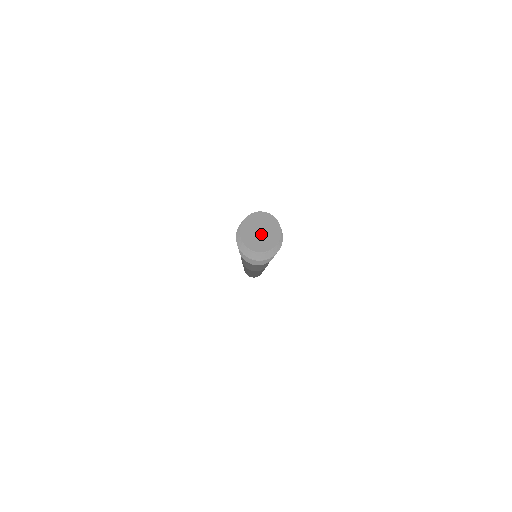
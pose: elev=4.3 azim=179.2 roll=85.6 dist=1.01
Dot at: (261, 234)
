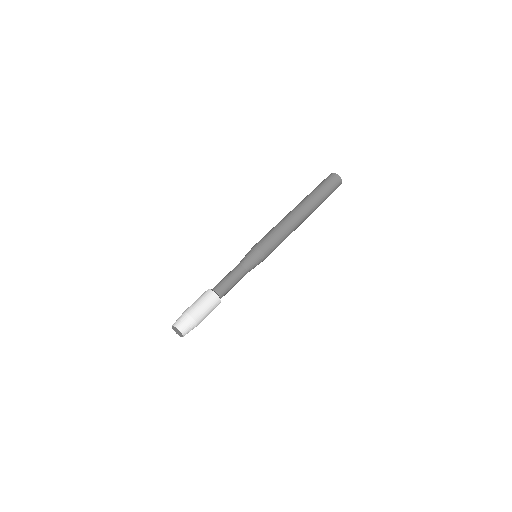
Dot at: (178, 332)
